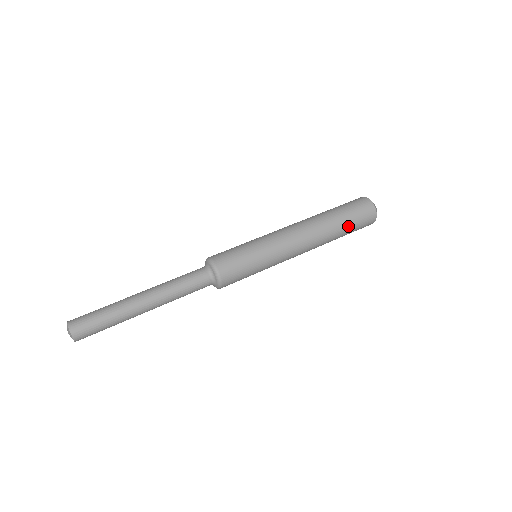
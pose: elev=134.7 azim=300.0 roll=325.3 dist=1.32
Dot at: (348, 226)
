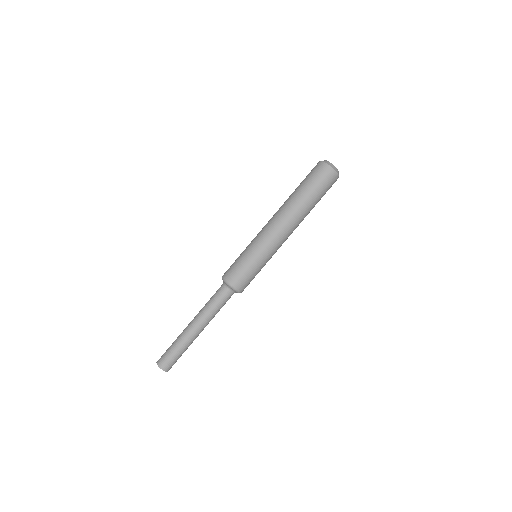
Dot at: (318, 199)
